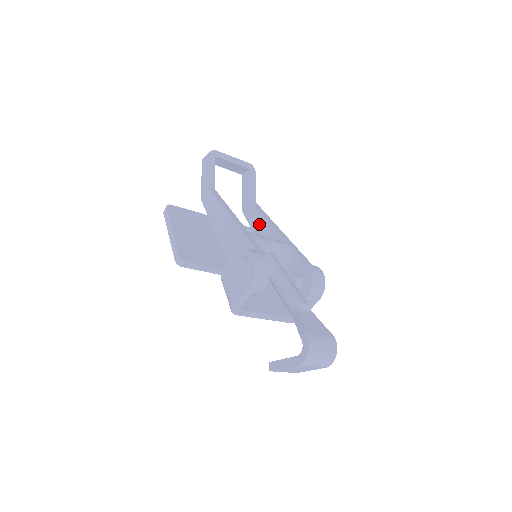
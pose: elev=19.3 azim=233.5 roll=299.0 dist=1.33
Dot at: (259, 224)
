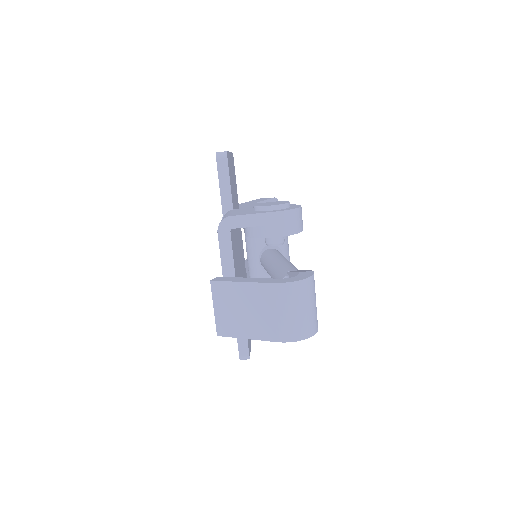
Dot at: occluded
